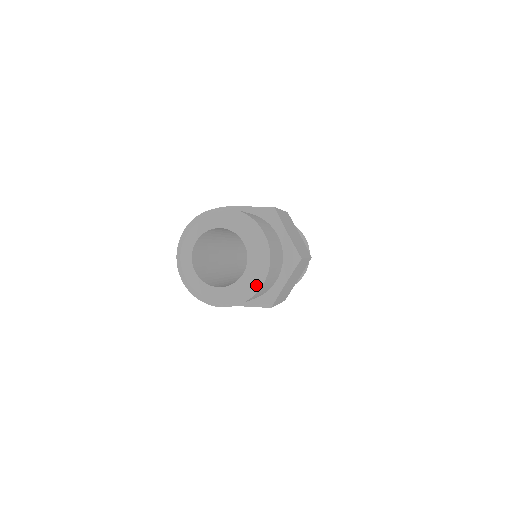
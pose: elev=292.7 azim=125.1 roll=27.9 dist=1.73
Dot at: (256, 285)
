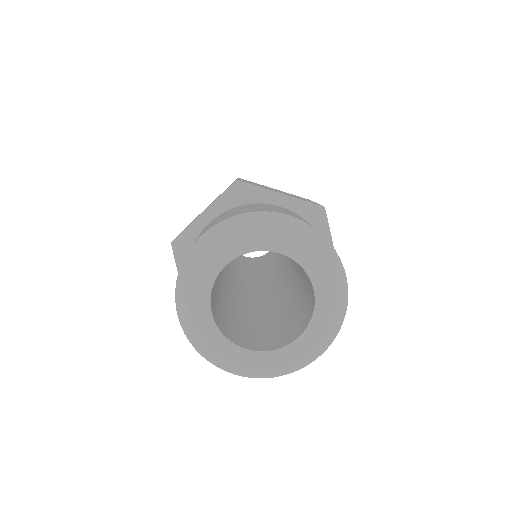
Dot at: (341, 288)
